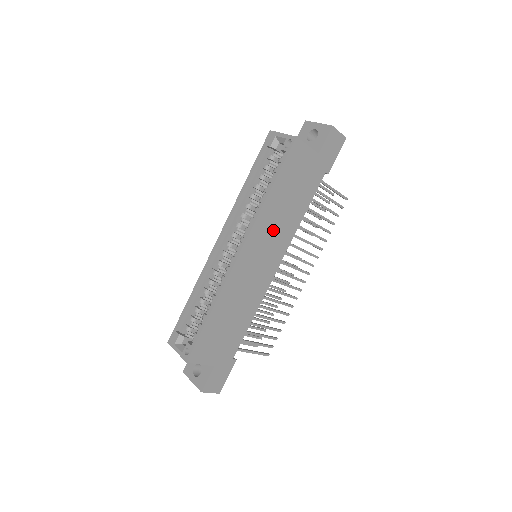
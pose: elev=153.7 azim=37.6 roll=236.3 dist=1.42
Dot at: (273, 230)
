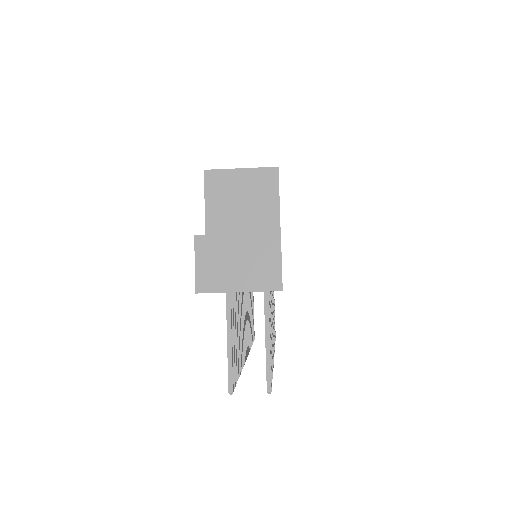
Dot at: occluded
